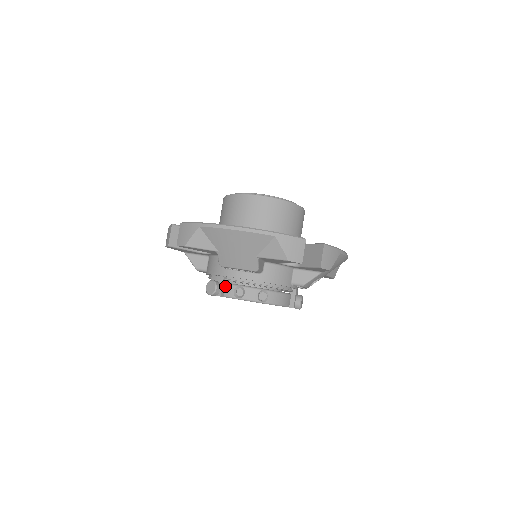
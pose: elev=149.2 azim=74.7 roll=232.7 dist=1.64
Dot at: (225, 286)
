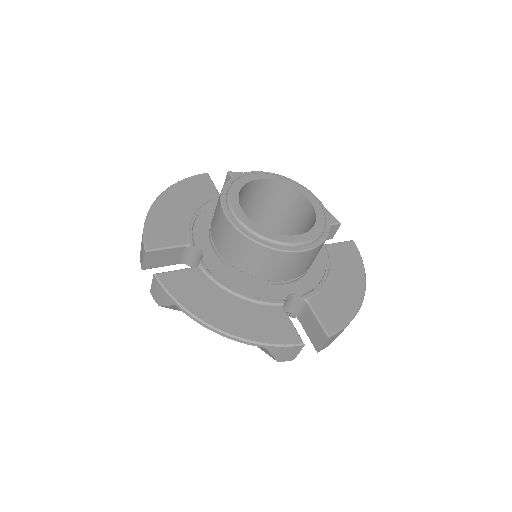
Dot at: occluded
